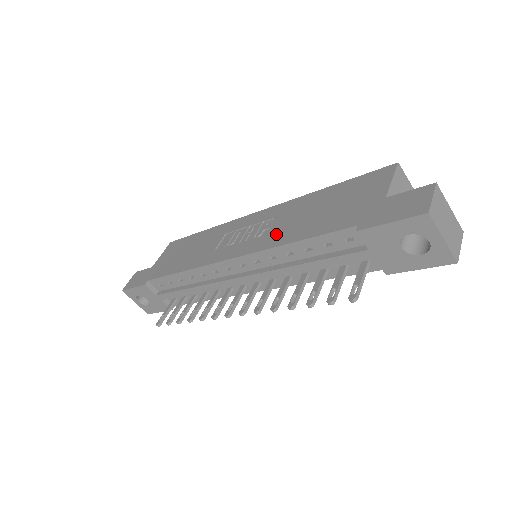
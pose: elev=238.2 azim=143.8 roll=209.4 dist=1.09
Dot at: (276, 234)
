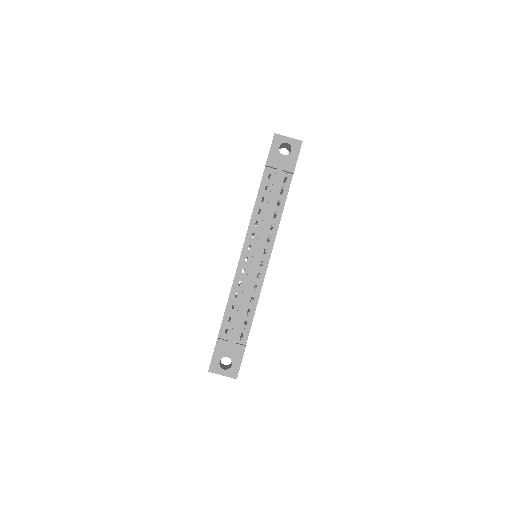
Dot at: occluded
